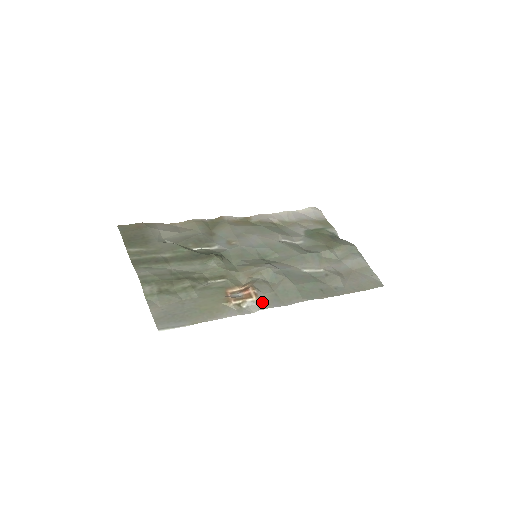
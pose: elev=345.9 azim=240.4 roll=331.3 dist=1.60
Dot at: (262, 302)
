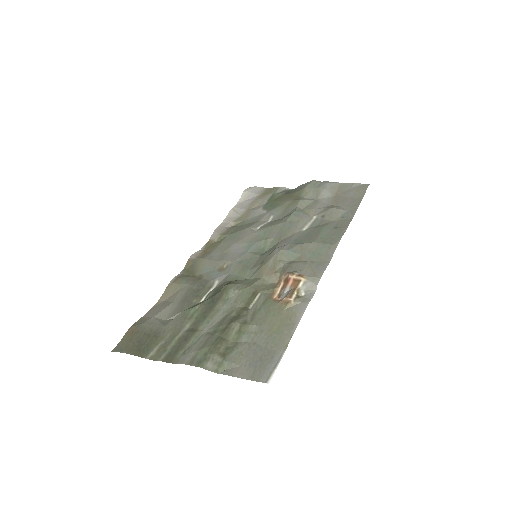
Dot at: (311, 276)
